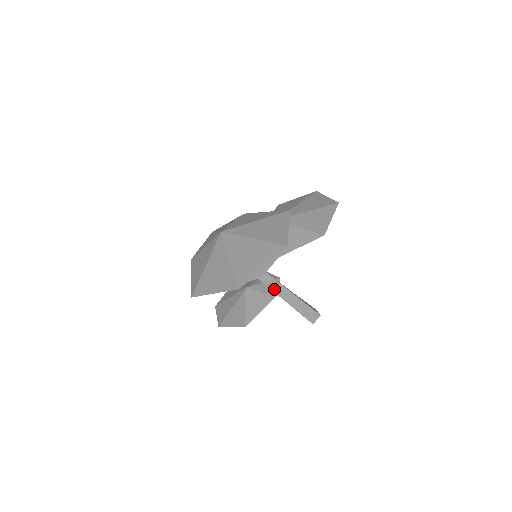
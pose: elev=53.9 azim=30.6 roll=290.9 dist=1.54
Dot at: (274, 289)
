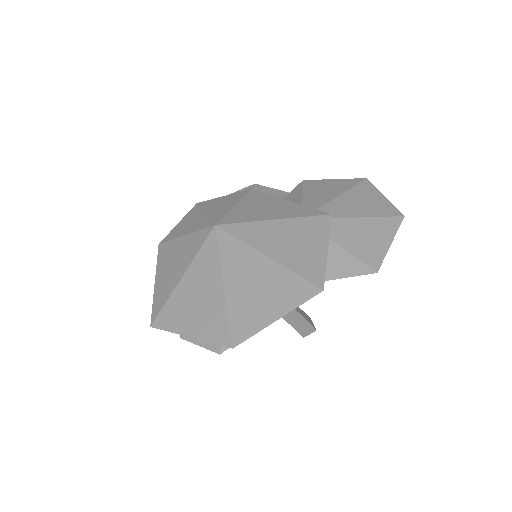
Dot at: occluded
